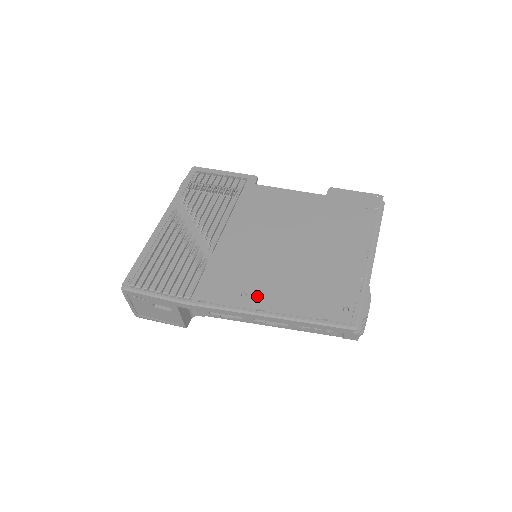
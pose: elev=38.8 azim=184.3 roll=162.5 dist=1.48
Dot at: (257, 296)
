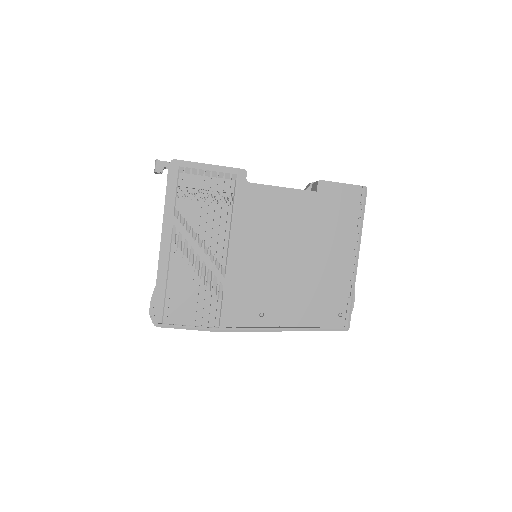
Dot at: (273, 315)
